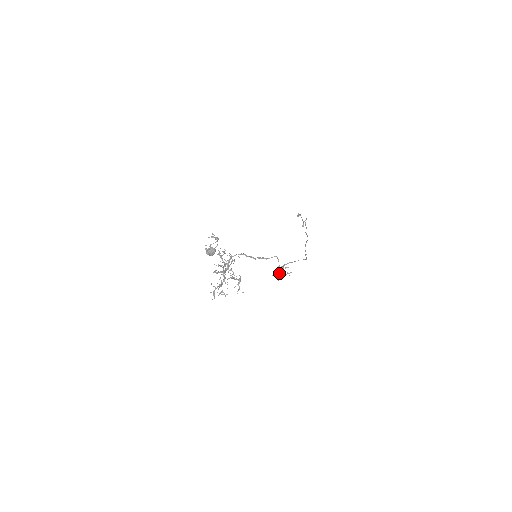
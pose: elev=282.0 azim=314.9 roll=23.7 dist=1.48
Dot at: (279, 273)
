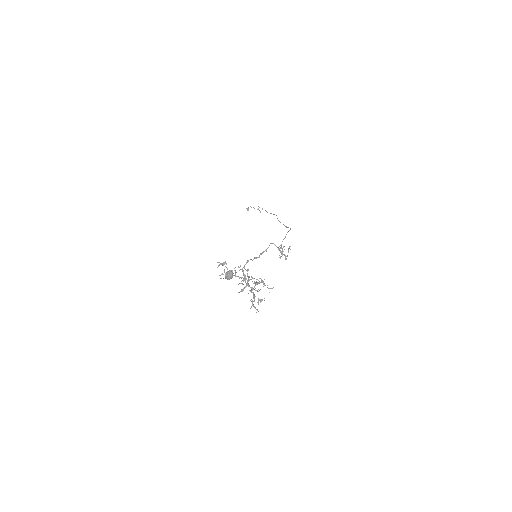
Dot at: (283, 254)
